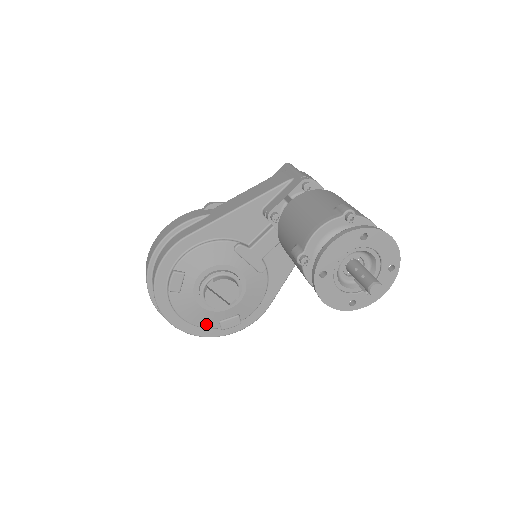
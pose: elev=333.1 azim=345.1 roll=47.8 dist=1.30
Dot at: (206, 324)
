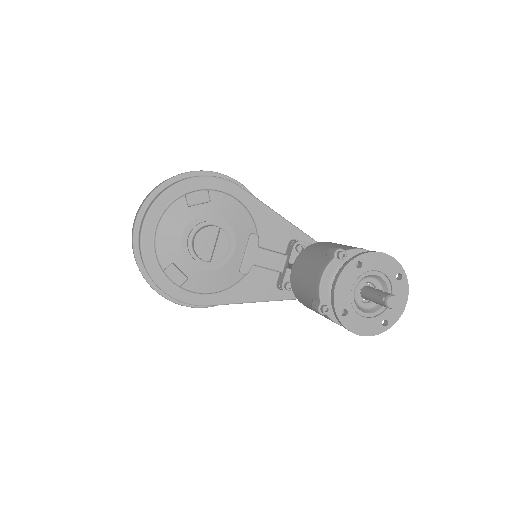
Dot at: (163, 252)
